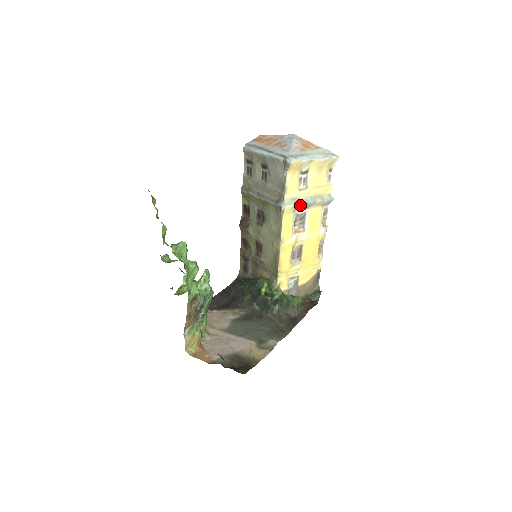
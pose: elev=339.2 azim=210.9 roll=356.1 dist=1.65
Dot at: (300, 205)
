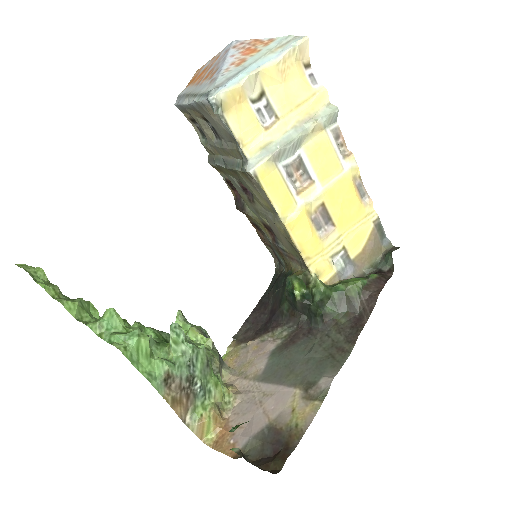
Dot at: (280, 151)
